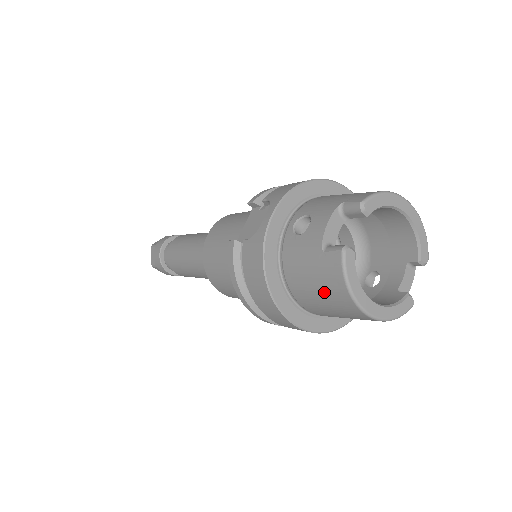
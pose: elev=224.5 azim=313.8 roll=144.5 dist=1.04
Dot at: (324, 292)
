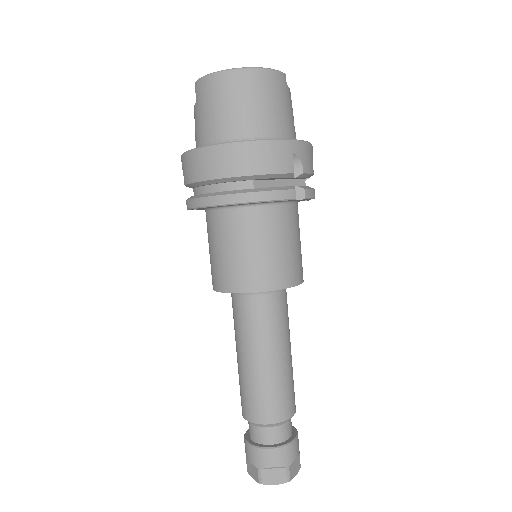
Dot at: (215, 100)
